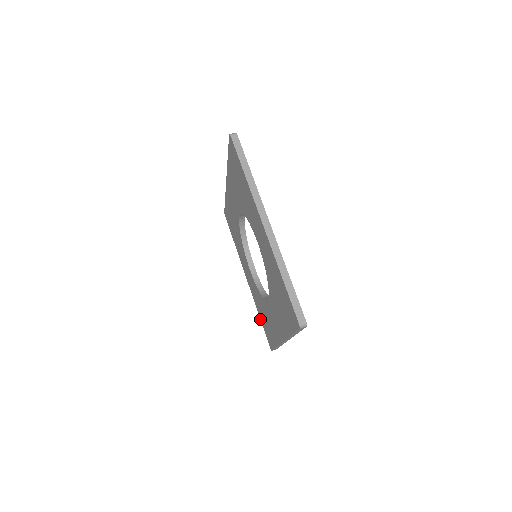
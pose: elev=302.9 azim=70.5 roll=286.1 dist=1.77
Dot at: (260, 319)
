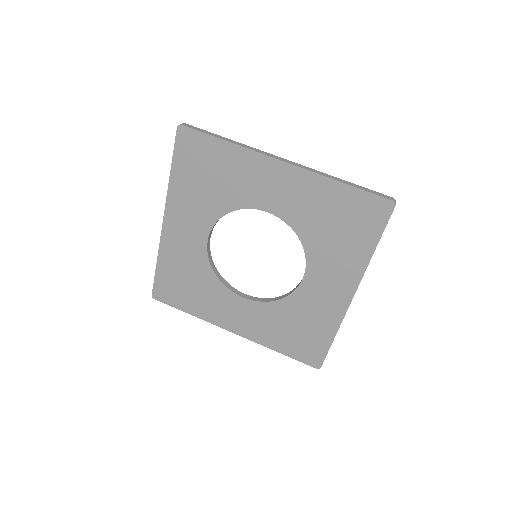
Dot at: (281, 353)
